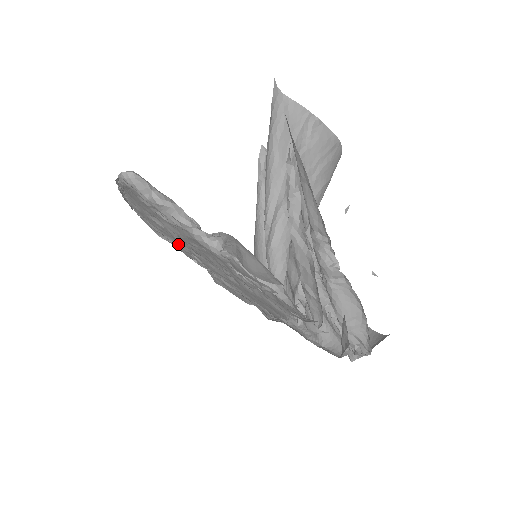
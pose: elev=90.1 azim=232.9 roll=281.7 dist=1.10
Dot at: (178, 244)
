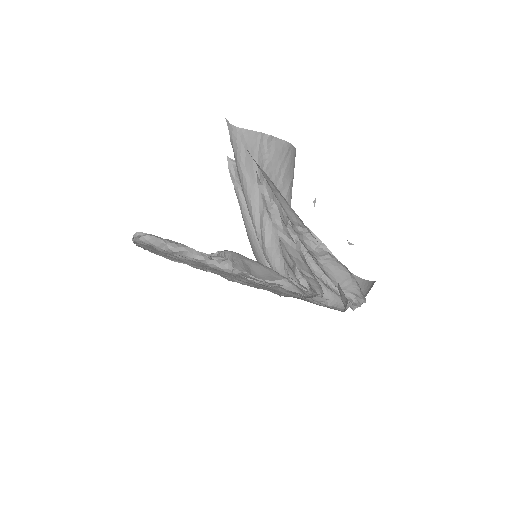
Dot at: (191, 265)
